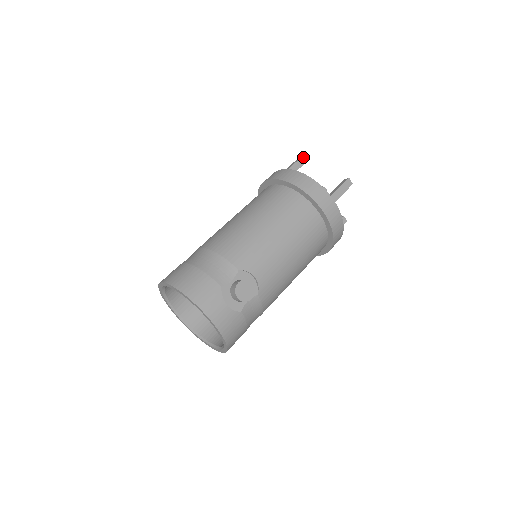
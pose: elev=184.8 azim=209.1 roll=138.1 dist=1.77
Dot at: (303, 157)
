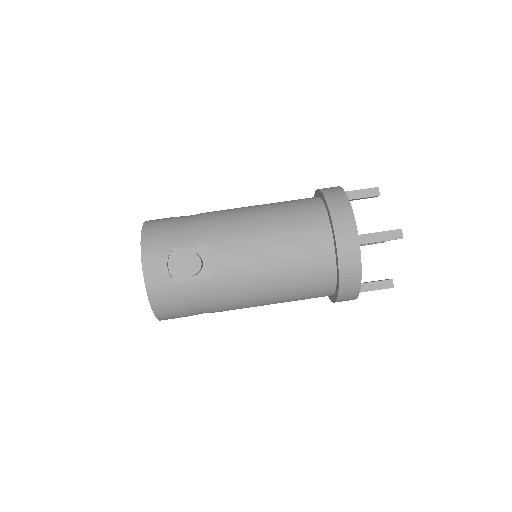
Dot at: (377, 188)
